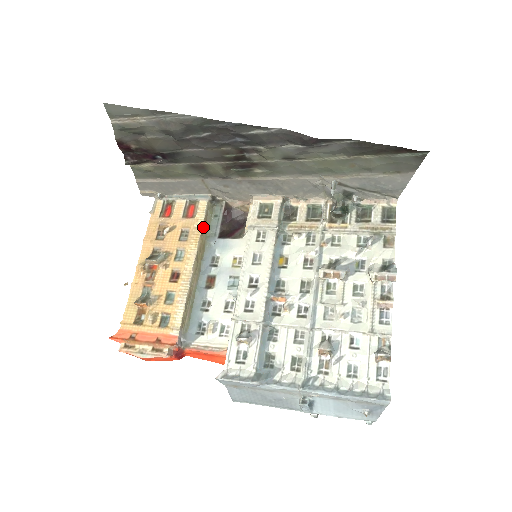
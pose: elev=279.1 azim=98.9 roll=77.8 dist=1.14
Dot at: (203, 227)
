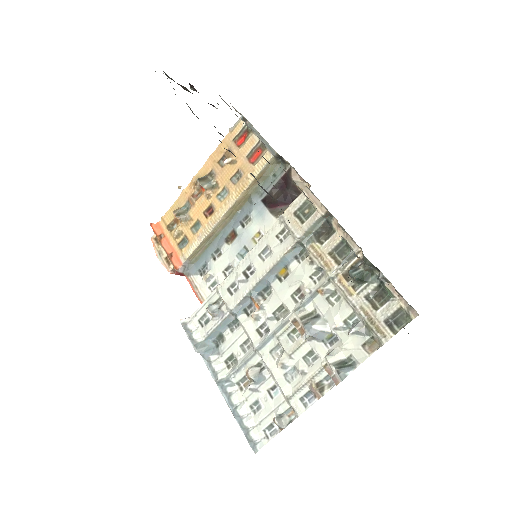
Dot at: (254, 181)
